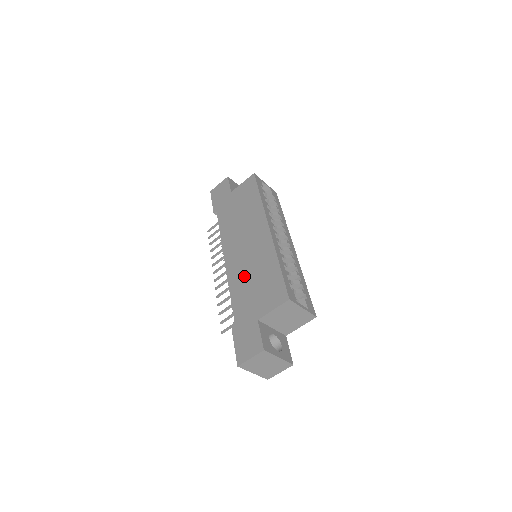
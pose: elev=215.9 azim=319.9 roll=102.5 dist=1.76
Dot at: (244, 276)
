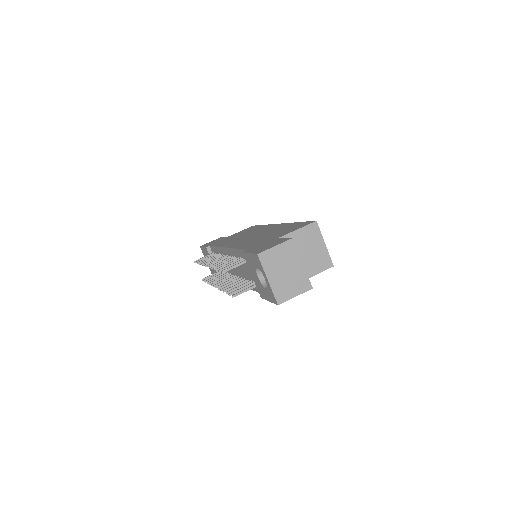
Dot at: (254, 239)
